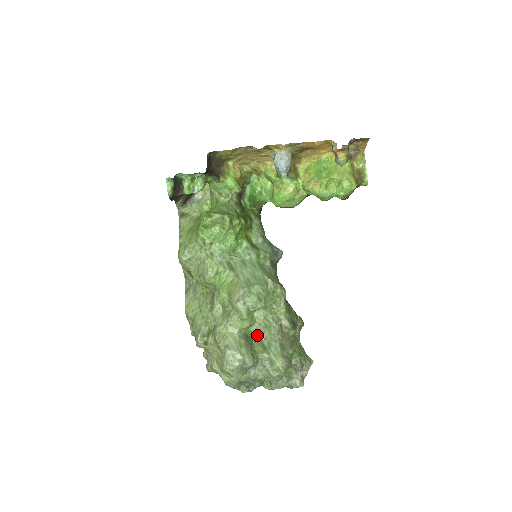
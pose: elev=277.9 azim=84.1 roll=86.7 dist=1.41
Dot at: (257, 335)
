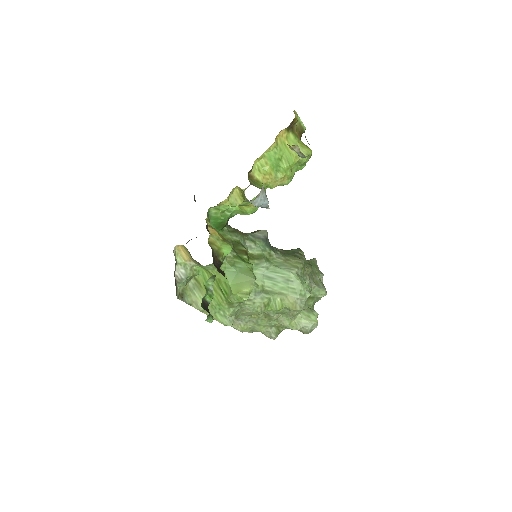
Dot at: occluded
